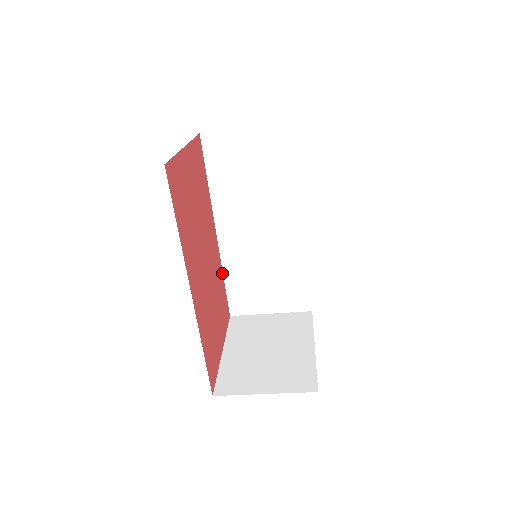
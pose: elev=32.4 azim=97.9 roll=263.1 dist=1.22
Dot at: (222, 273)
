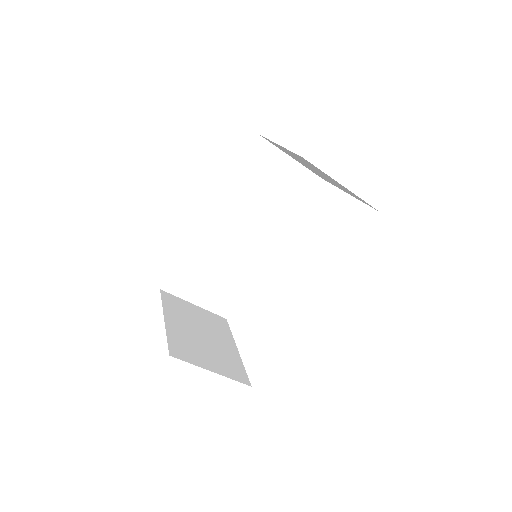
Dot at: (185, 249)
